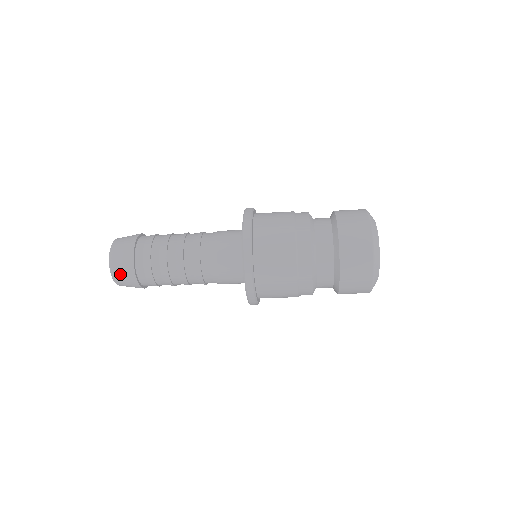
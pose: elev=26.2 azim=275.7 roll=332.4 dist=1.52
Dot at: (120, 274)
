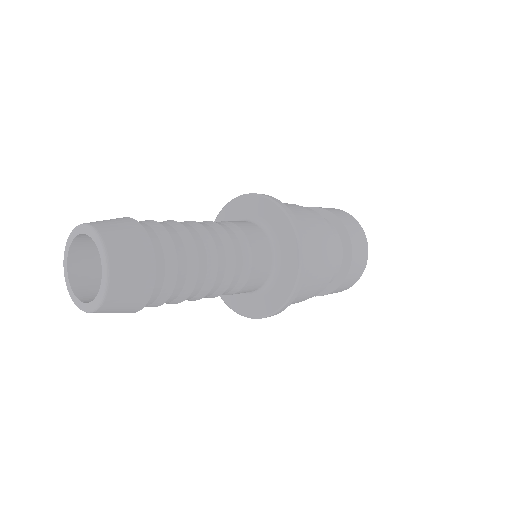
Dot at: (109, 312)
